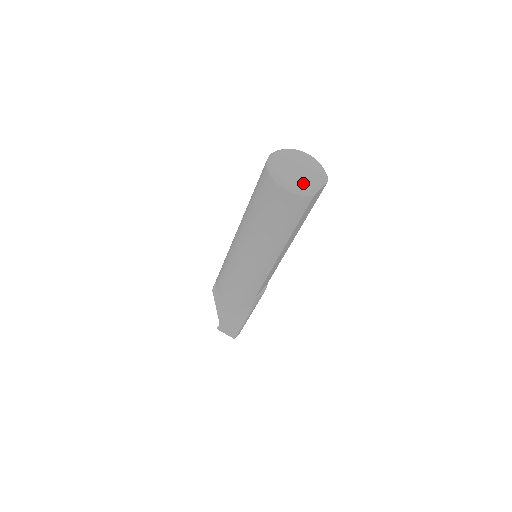
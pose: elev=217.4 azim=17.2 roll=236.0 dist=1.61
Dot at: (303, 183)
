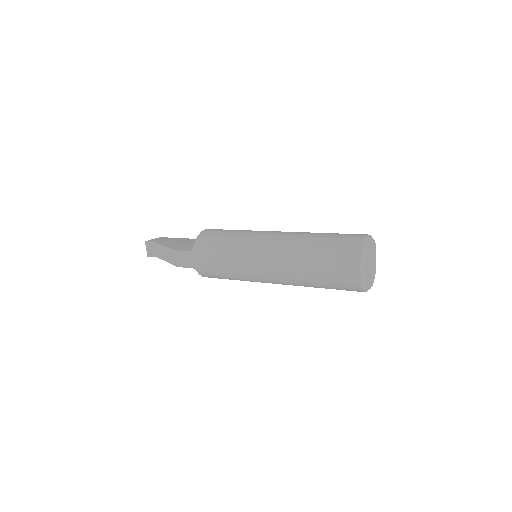
Dot at: (374, 272)
